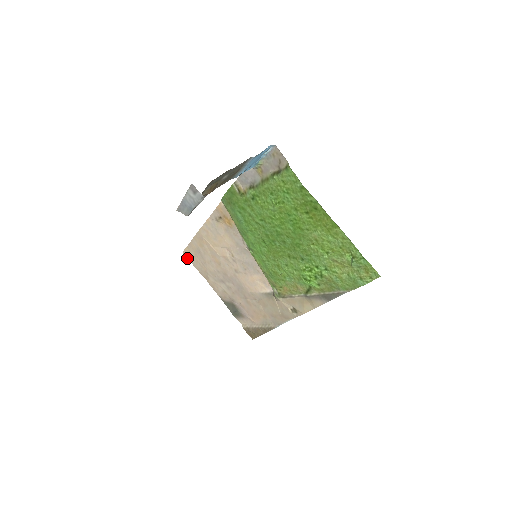
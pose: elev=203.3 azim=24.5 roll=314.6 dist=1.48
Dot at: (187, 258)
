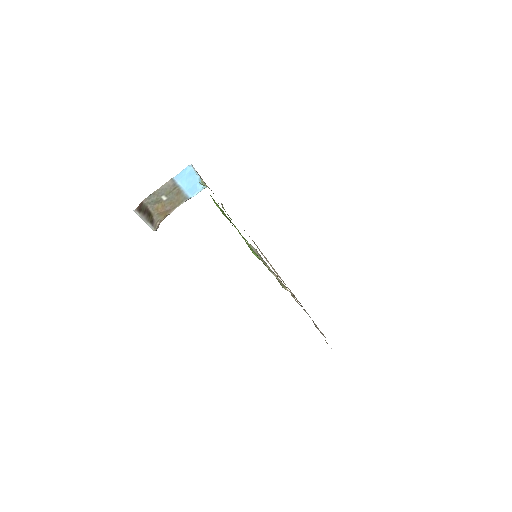
Dot at: occluded
